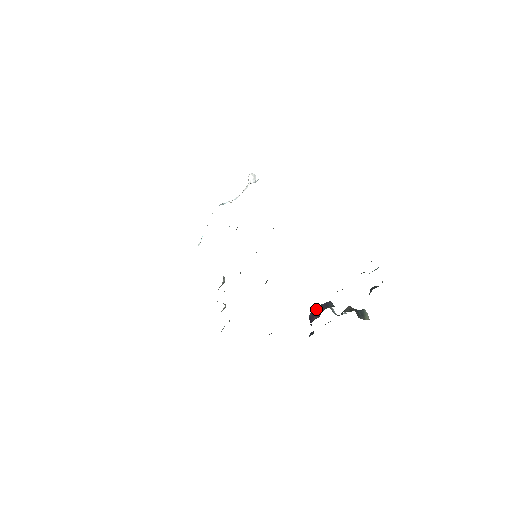
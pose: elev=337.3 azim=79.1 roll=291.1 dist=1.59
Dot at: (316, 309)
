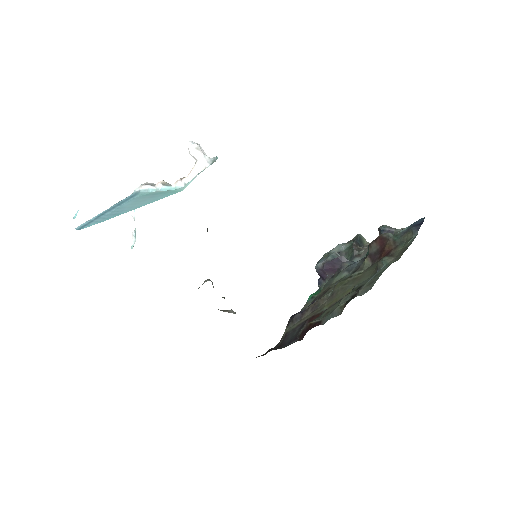
Dot at: (326, 266)
